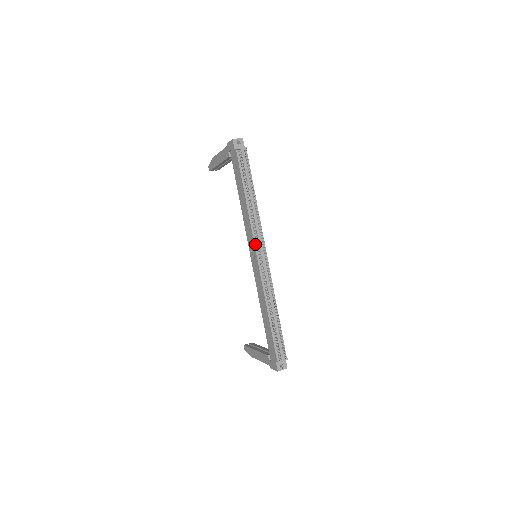
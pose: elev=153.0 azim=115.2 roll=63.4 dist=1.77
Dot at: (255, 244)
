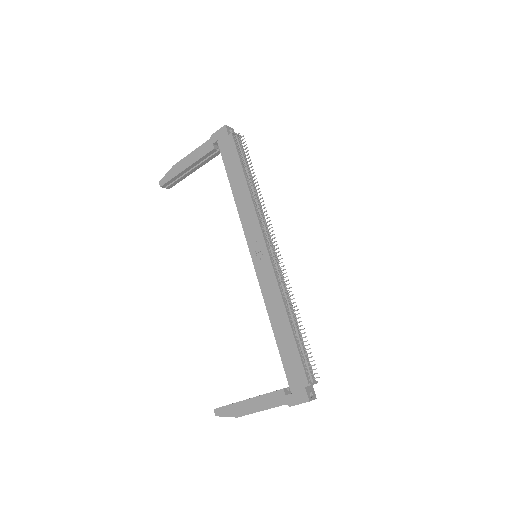
Dot at: (263, 234)
